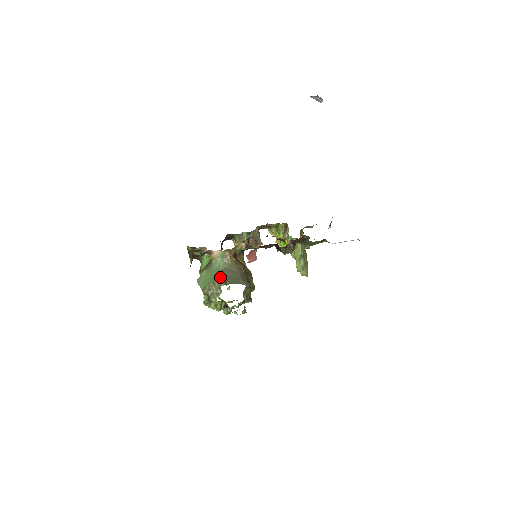
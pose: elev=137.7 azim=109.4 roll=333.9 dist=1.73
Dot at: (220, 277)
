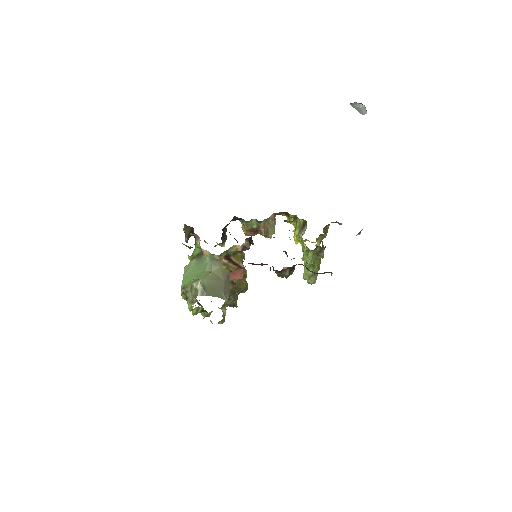
Dot at: (199, 285)
